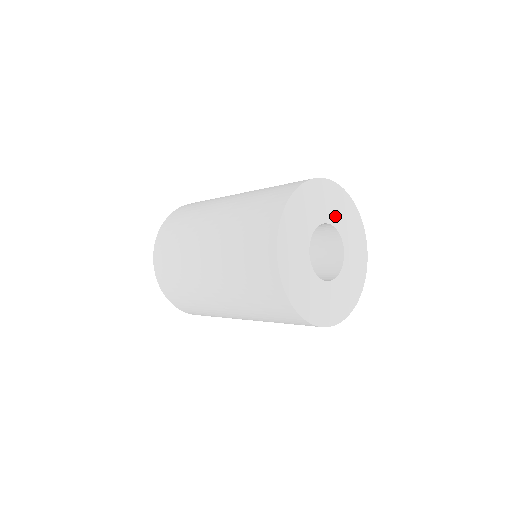
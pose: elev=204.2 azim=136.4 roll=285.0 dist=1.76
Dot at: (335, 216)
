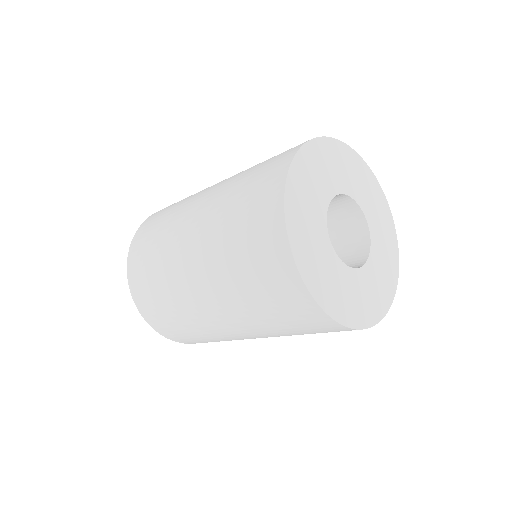
Dot at: (371, 214)
